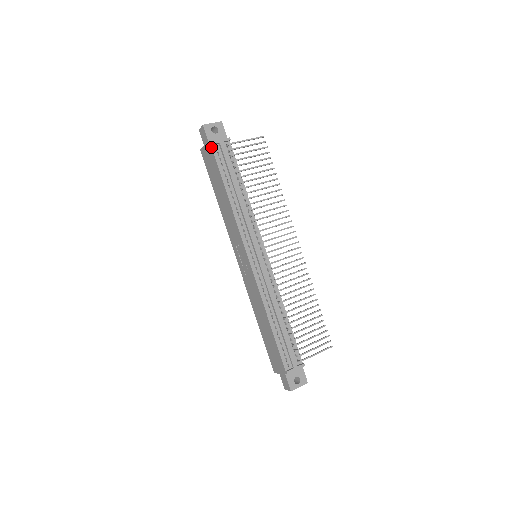
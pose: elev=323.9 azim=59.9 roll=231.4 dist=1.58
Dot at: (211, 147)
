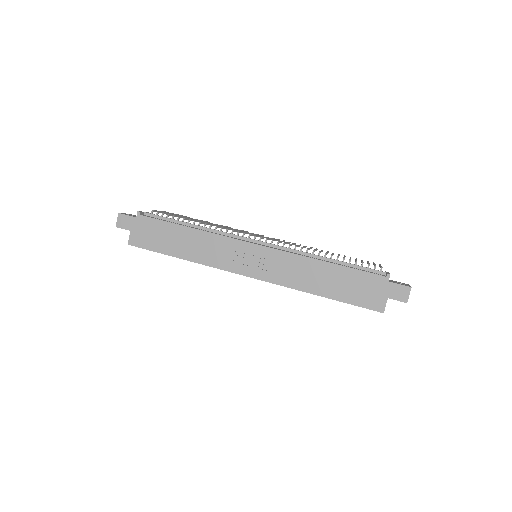
Dot at: (141, 216)
